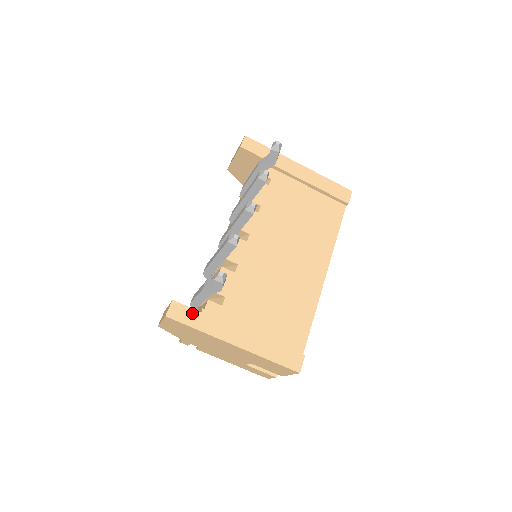
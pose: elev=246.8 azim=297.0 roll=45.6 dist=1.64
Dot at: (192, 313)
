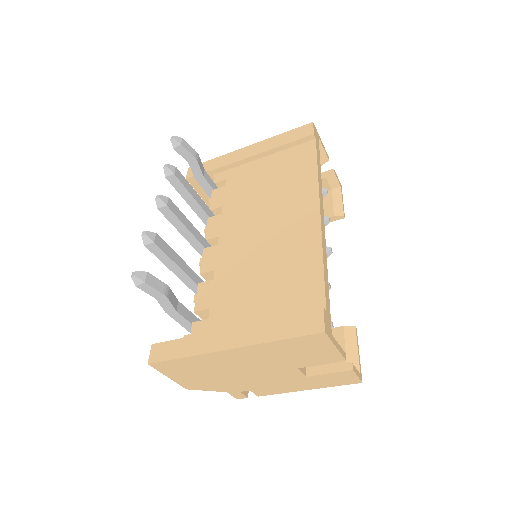
Dot at: (174, 344)
